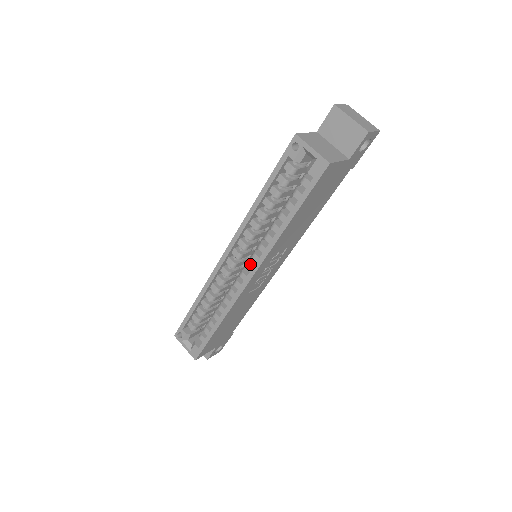
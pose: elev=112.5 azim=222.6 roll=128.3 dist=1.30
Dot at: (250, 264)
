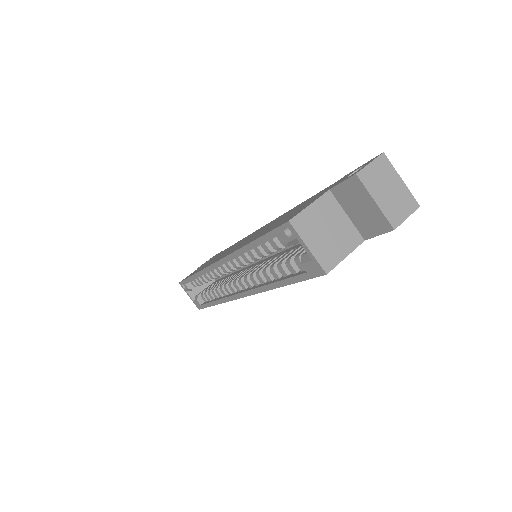
Dot at: (242, 283)
